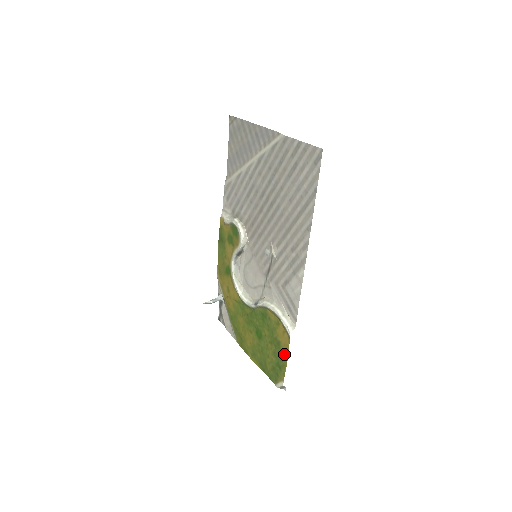
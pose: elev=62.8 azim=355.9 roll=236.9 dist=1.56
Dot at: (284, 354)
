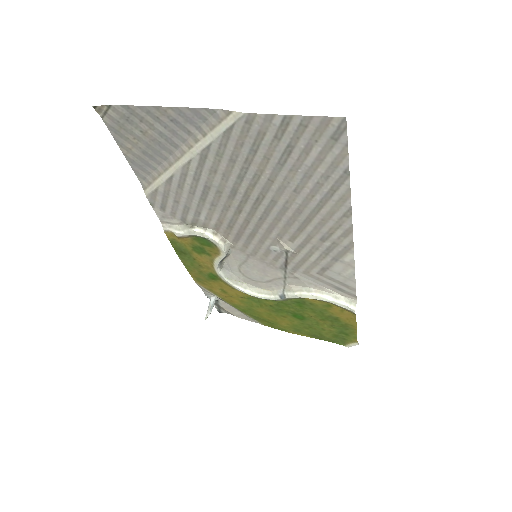
Dot at: (349, 325)
